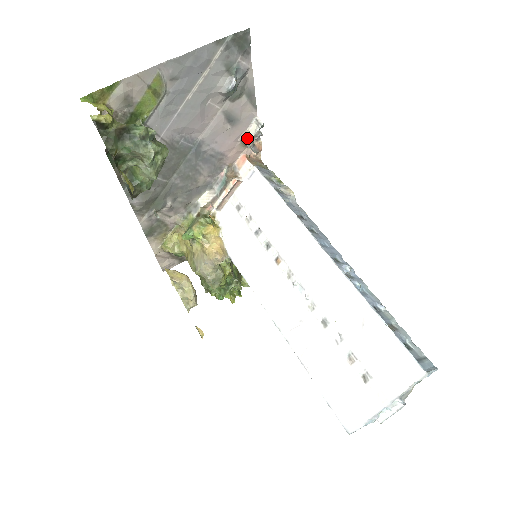
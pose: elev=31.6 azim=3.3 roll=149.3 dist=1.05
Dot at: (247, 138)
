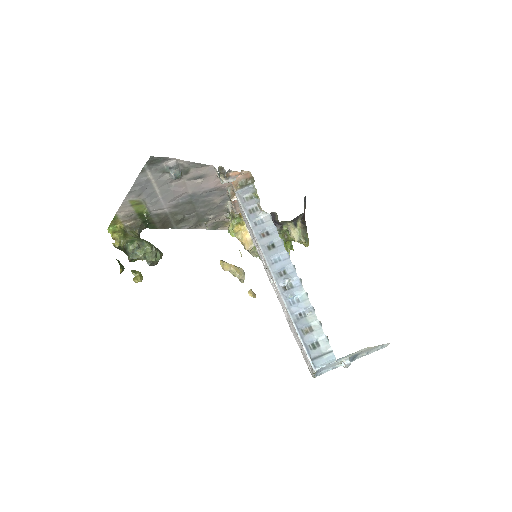
Dot at: (222, 174)
